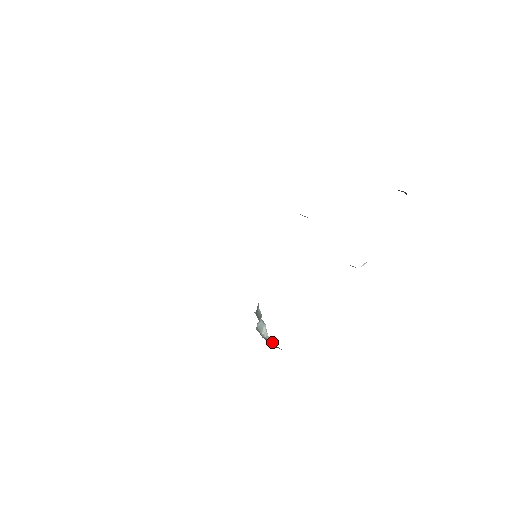
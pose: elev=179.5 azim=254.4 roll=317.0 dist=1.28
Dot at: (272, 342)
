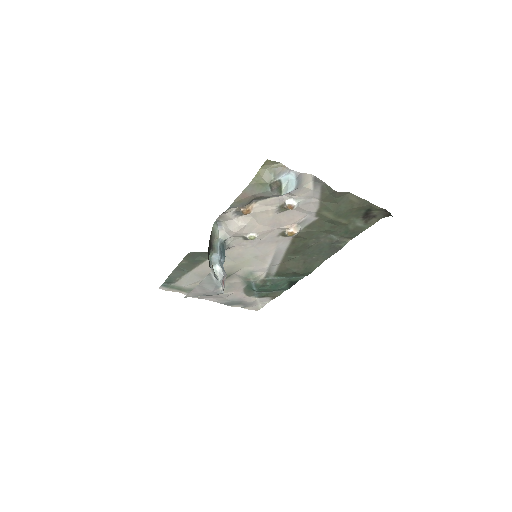
Dot at: (215, 275)
